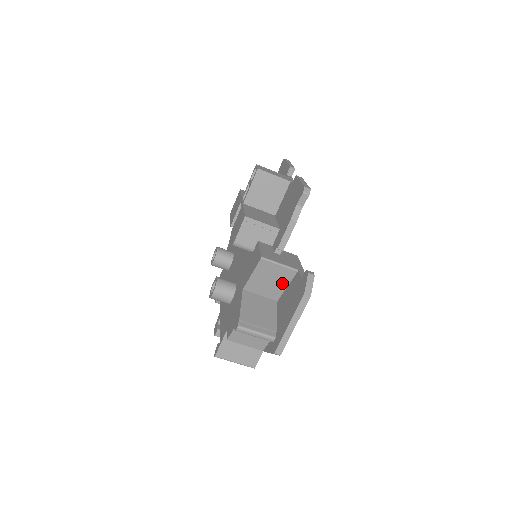
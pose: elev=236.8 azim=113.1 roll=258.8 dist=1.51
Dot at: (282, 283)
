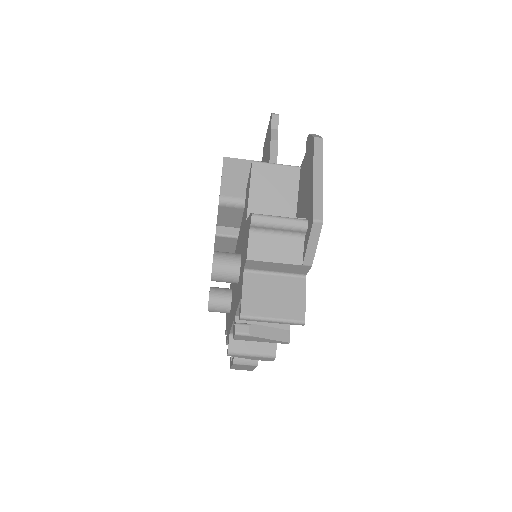
Dot at: (290, 193)
